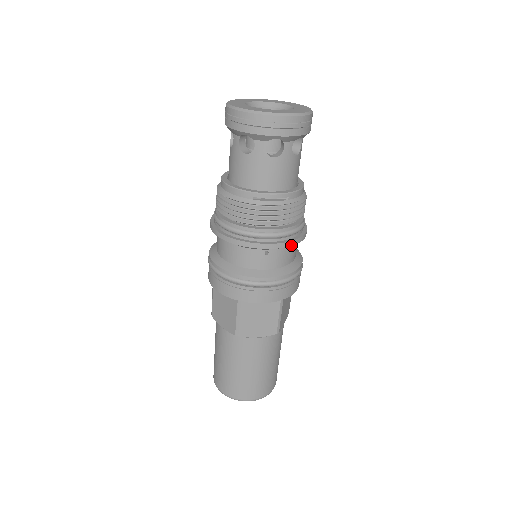
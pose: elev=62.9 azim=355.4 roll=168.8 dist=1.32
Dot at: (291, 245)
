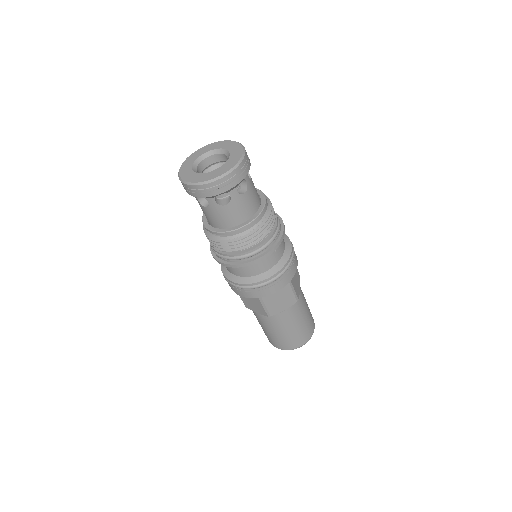
Dot at: occluded
